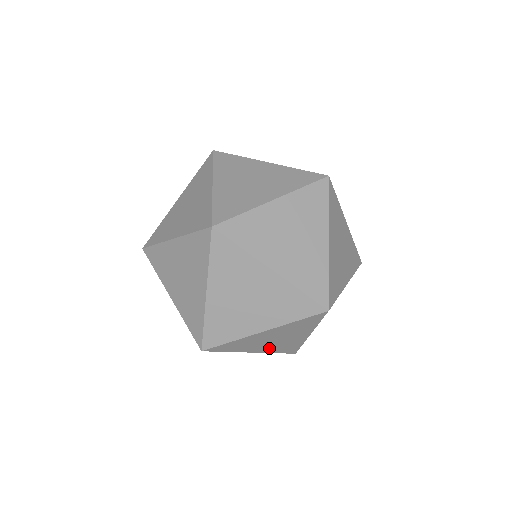
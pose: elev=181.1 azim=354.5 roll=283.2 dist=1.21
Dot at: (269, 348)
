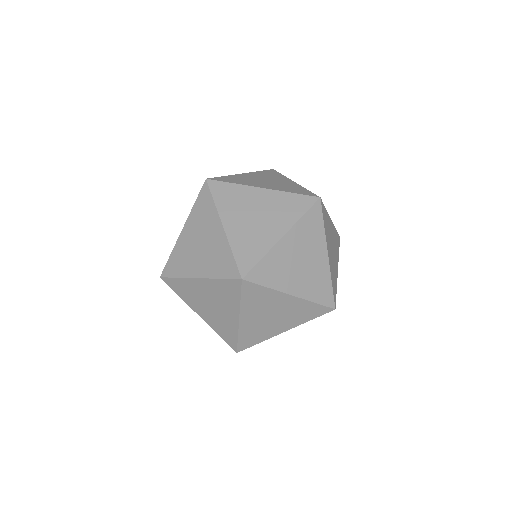
Dot at: occluded
